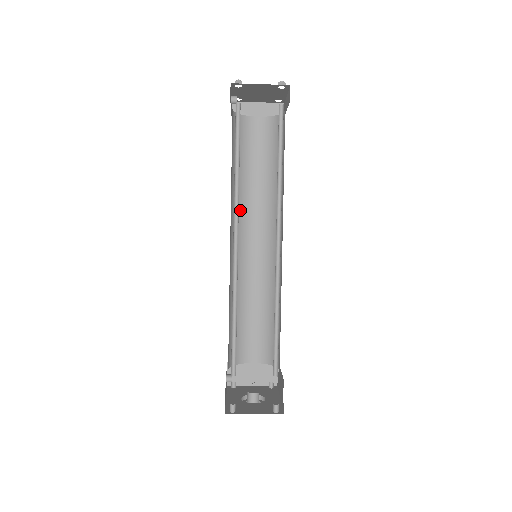
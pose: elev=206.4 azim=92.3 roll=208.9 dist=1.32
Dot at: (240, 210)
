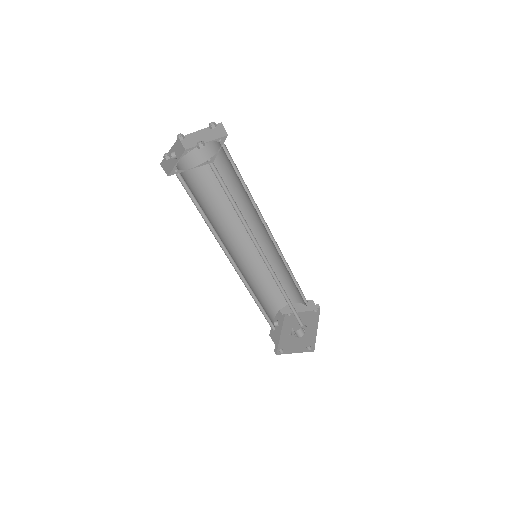
Dot at: (231, 219)
